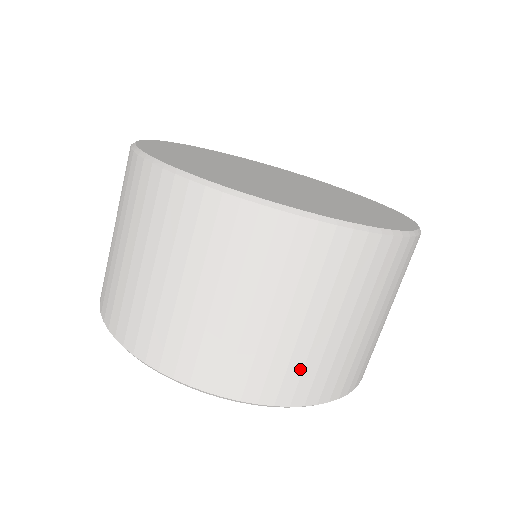
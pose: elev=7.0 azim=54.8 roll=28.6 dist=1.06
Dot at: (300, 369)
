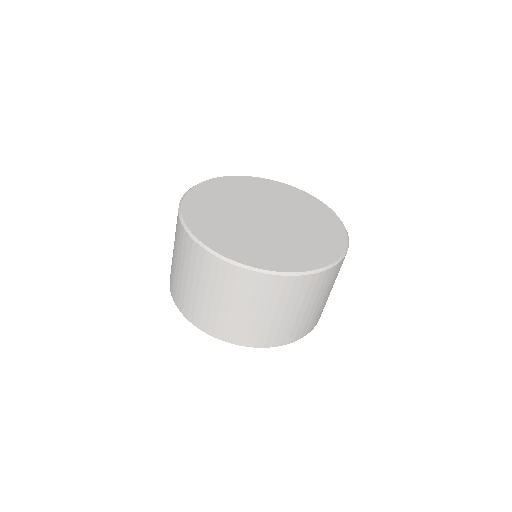
Dot at: (283, 331)
